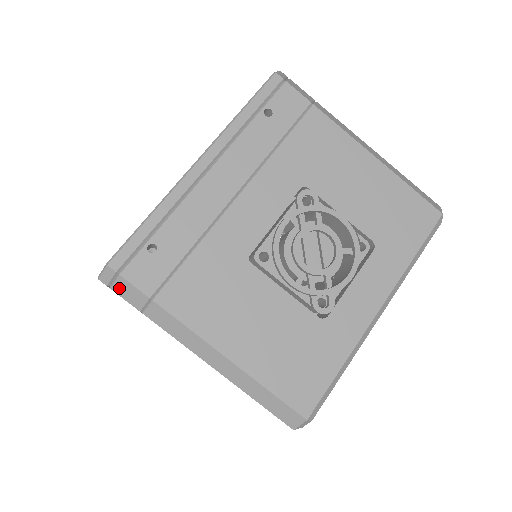
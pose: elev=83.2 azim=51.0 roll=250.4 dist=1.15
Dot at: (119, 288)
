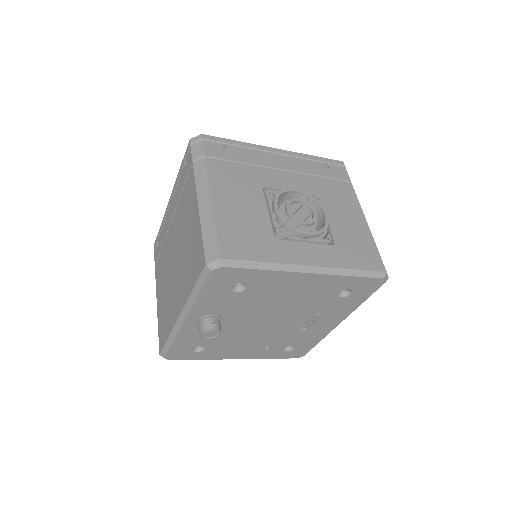
Dot at: (195, 146)
